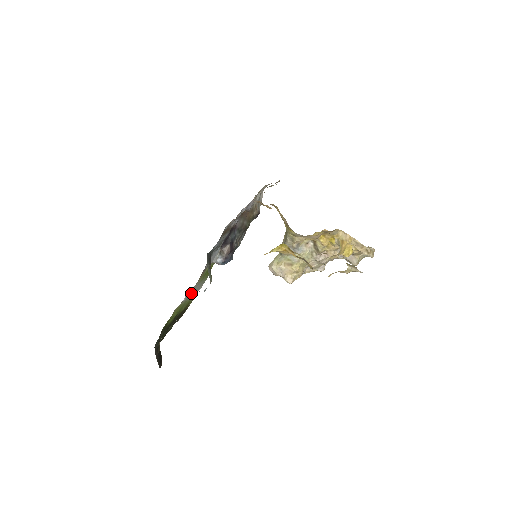
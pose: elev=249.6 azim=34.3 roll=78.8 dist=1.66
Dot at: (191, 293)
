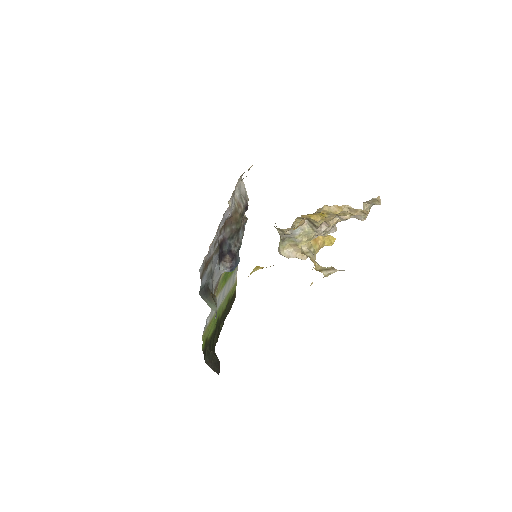
Dot at: (219, 302)
